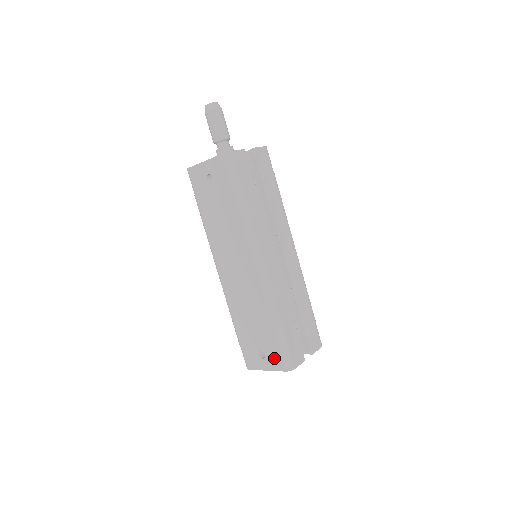
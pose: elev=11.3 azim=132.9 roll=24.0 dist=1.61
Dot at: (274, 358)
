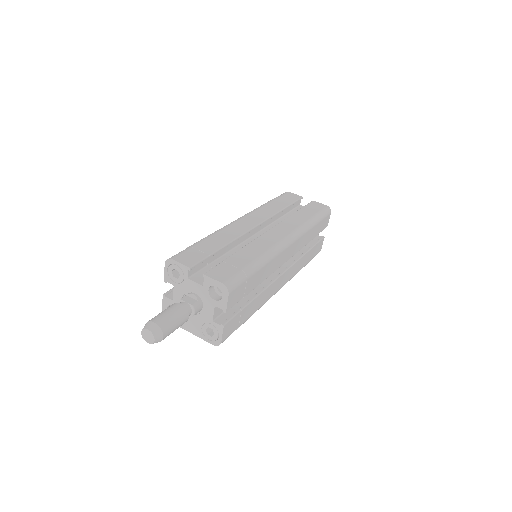
Dot at: occluded
